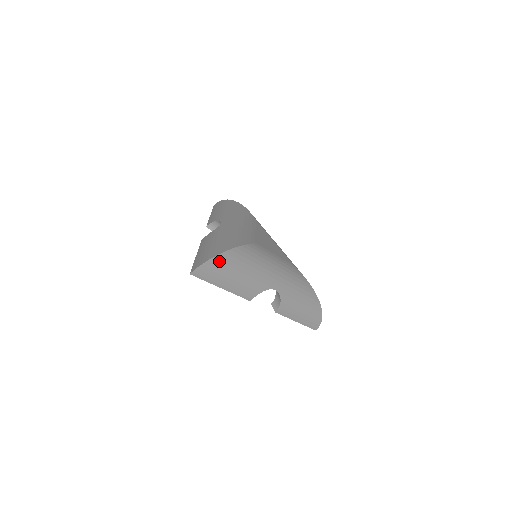
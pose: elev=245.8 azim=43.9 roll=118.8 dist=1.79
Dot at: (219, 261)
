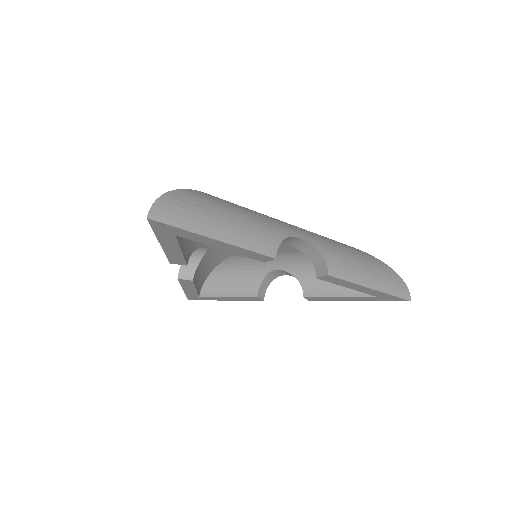
Dot at: (183, 197)
